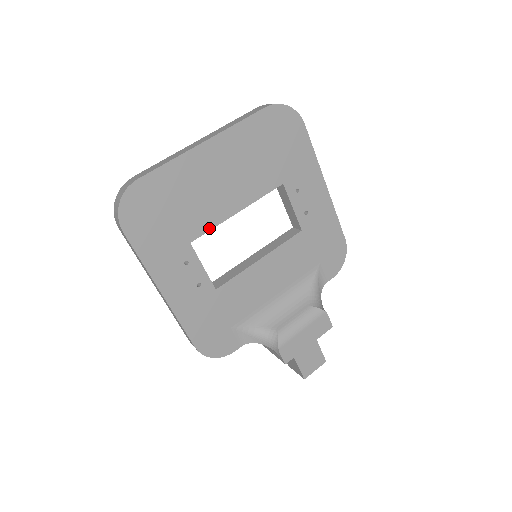
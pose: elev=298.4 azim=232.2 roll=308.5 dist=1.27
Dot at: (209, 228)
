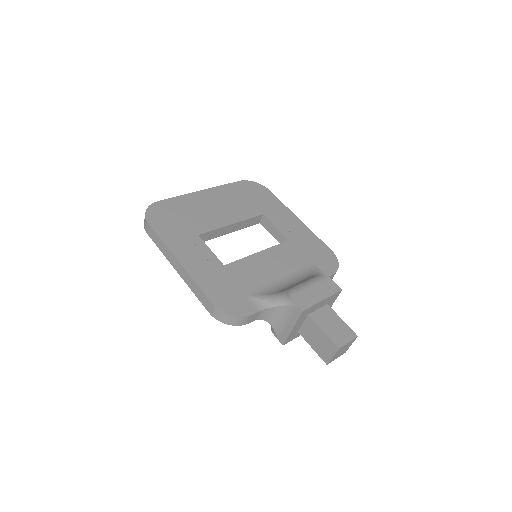
Dot at: (211, 229)
